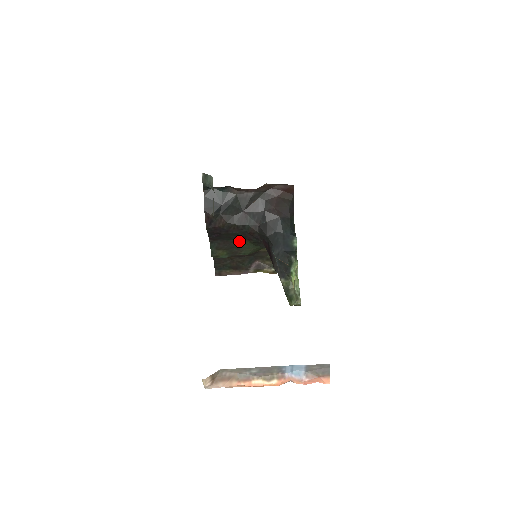
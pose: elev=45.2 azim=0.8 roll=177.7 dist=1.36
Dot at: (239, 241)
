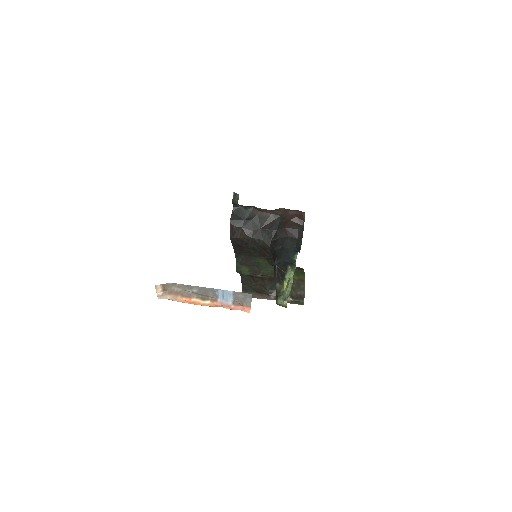
Dot at: (259, 259)
